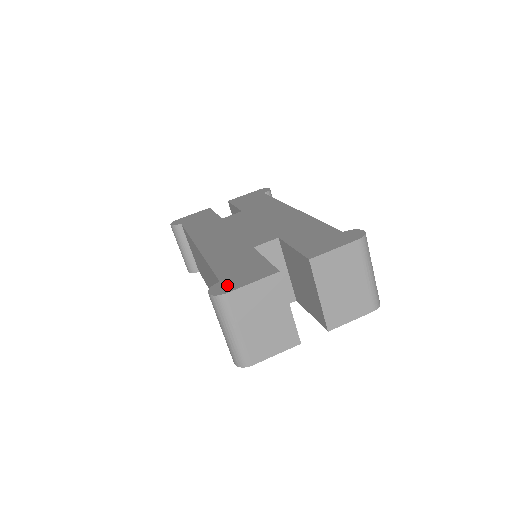
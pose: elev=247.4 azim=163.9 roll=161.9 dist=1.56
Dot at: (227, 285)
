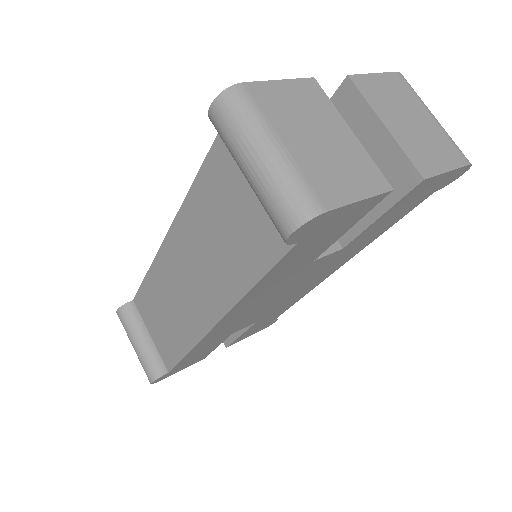
Dot at: occluded
